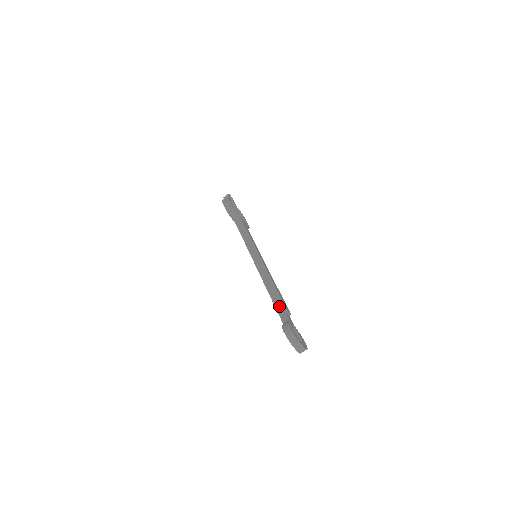
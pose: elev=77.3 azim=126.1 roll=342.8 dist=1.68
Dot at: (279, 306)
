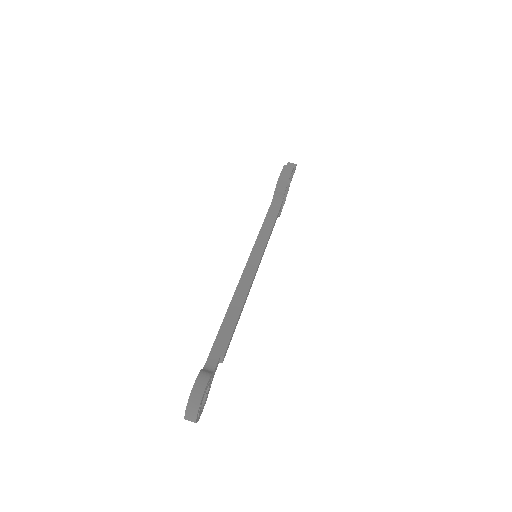
Dot at: (221, 340)
